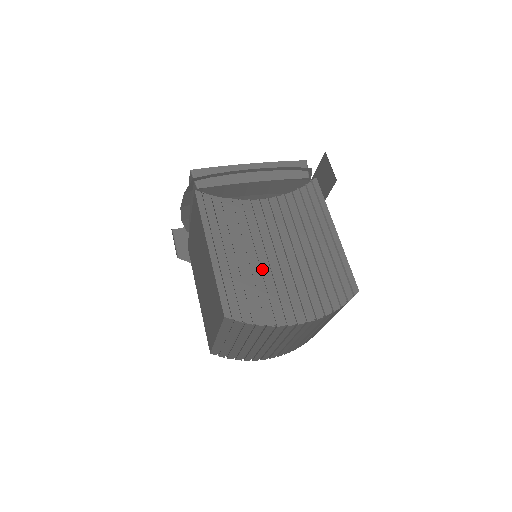
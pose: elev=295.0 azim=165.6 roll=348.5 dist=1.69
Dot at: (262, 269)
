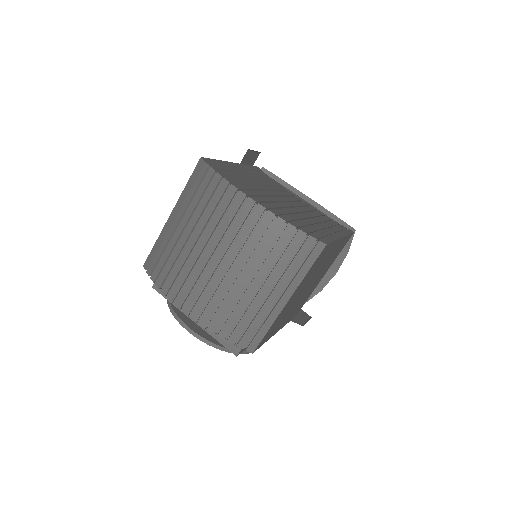
Dot at: (258, 186)
